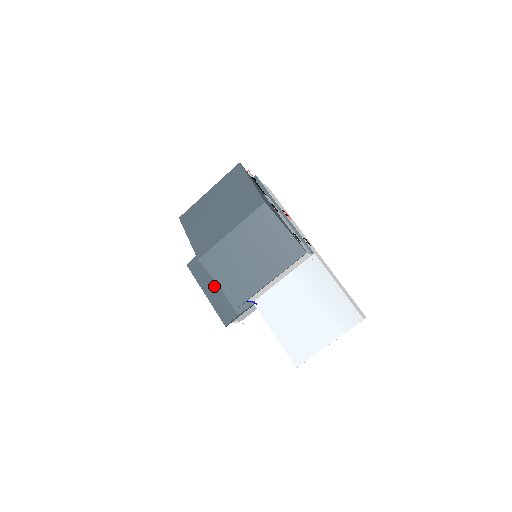
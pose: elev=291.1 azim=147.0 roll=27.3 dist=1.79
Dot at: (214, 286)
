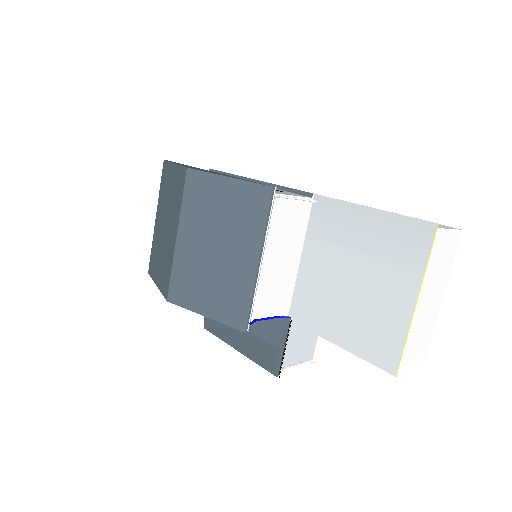
Dot at: (236, 331)
